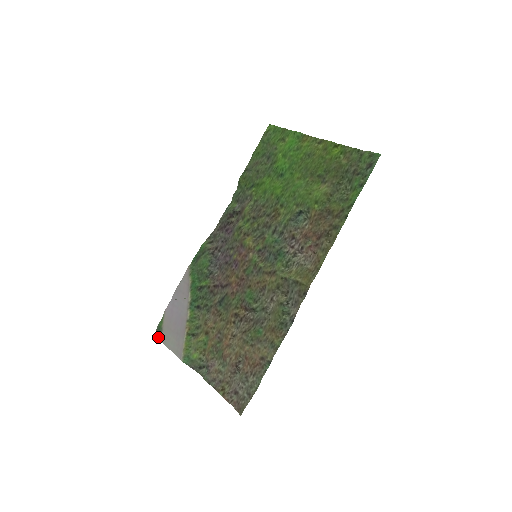
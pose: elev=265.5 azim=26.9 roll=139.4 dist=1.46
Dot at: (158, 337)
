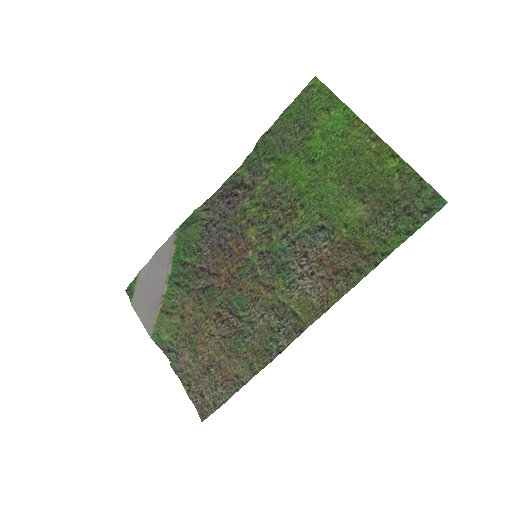
Dot at: occluded
